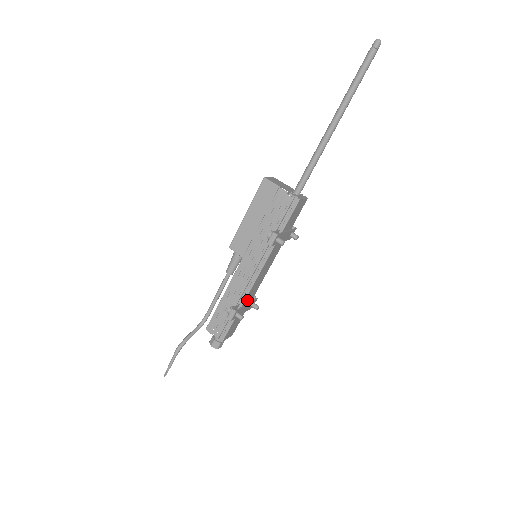
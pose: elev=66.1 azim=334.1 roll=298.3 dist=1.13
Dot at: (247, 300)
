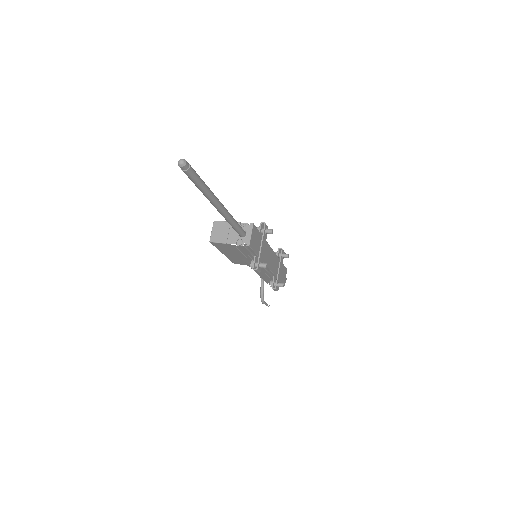
Dot at: (276, 270)
